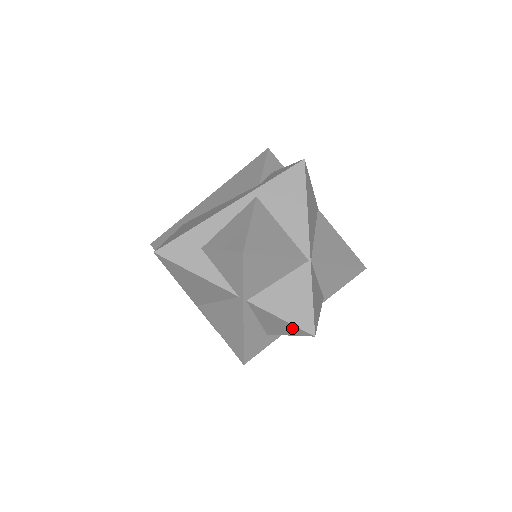
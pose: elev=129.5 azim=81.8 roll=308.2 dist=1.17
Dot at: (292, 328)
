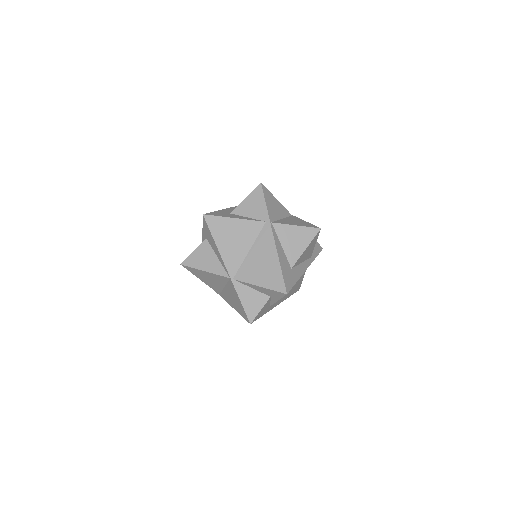
Dot at: (305, 233)
